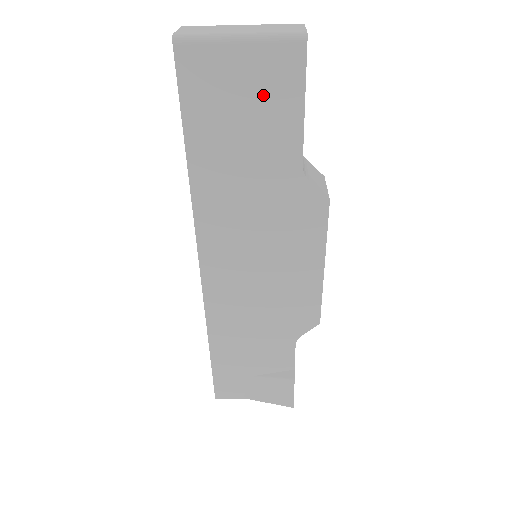
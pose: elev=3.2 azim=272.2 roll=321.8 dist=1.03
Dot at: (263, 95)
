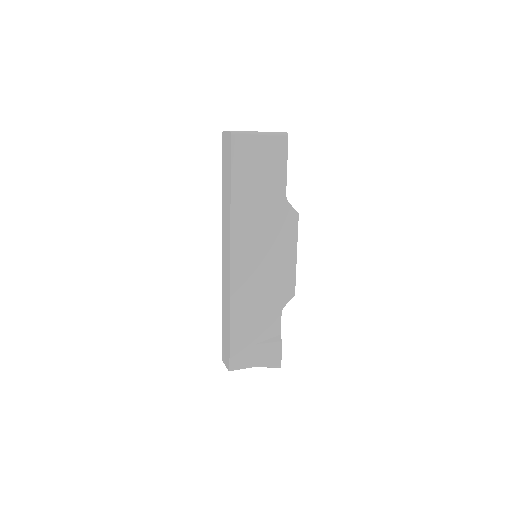
Dot at: (269, 159)
